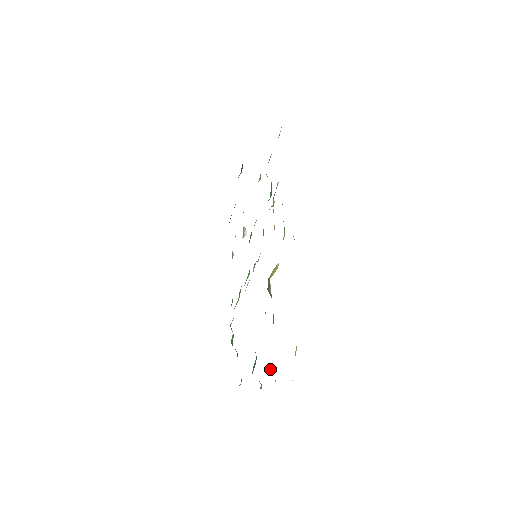
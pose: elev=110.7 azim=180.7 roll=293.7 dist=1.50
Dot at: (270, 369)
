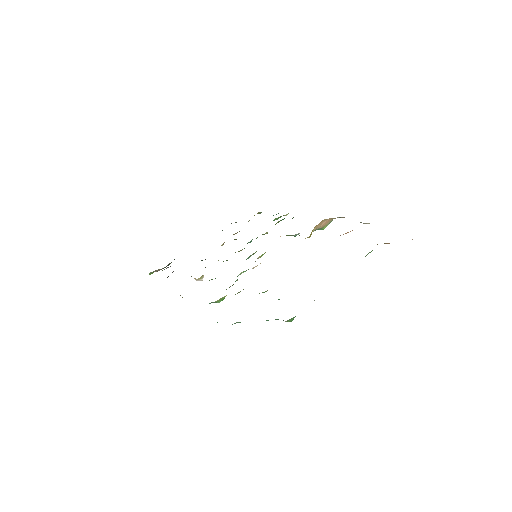
Dot at: occluded
